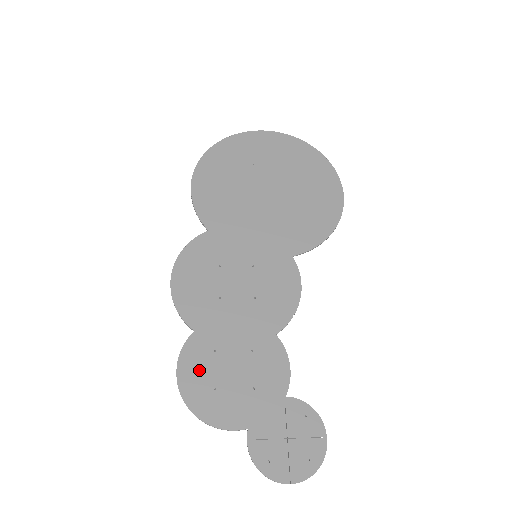
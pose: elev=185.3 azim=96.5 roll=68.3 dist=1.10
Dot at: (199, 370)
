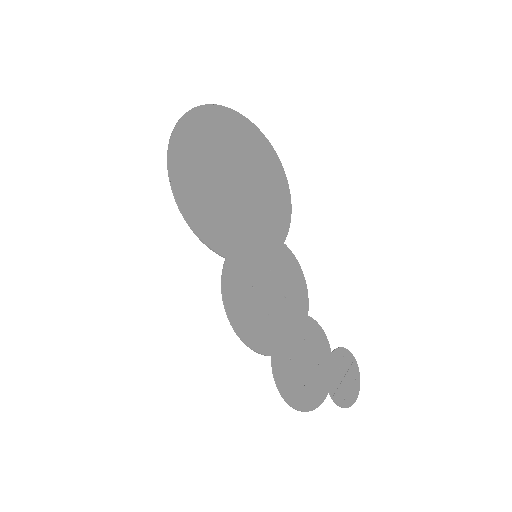
Dot at: (291, 381)
